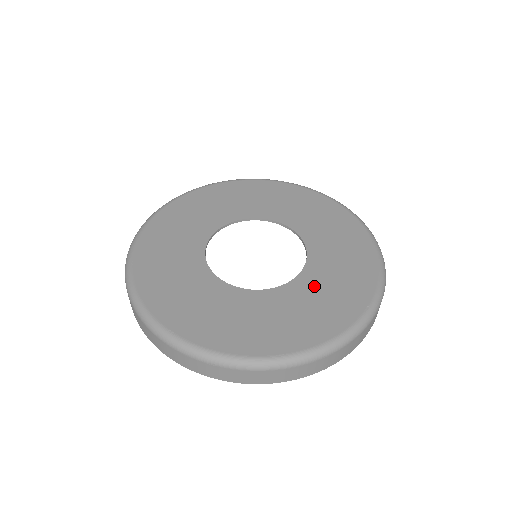
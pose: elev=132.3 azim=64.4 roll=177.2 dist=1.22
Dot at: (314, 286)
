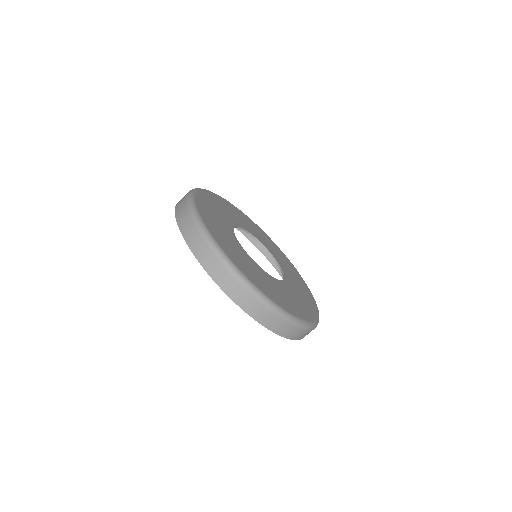
Dot at: (285, 290)
